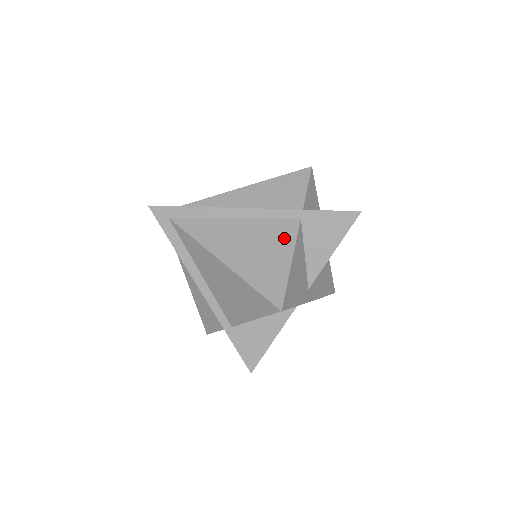
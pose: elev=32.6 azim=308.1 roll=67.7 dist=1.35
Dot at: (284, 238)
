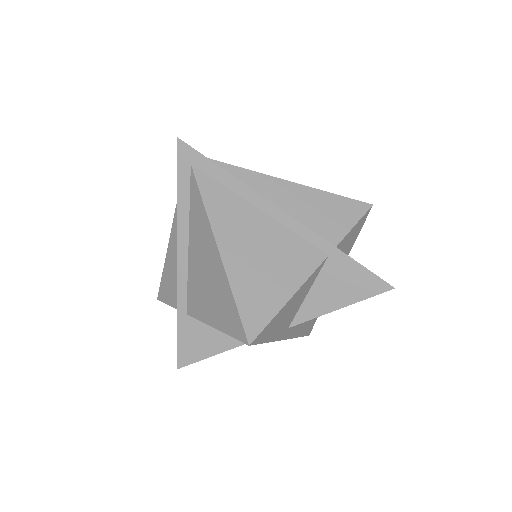
Dot at: (299, 266)
